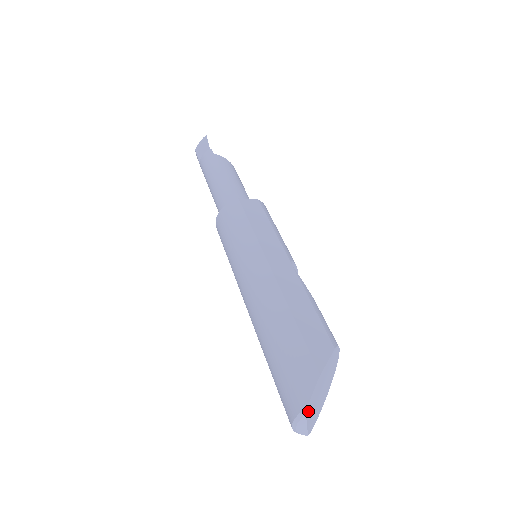
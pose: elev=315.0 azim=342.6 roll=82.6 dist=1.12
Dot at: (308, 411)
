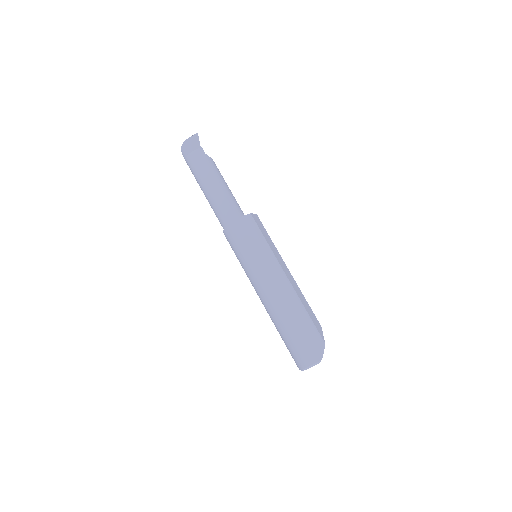
Dot at: (318, 361)
